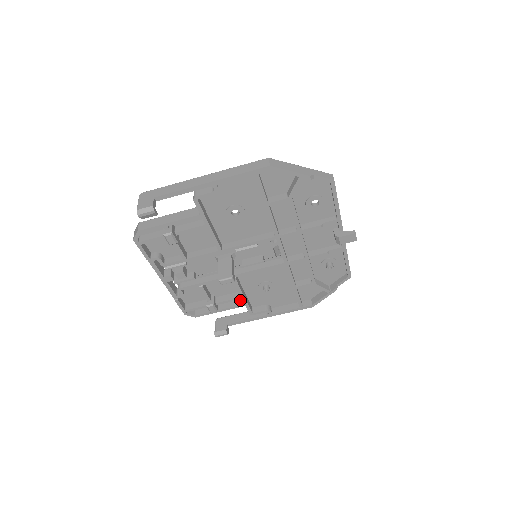
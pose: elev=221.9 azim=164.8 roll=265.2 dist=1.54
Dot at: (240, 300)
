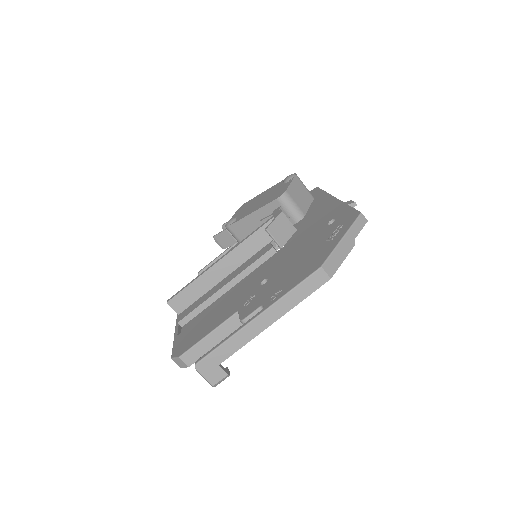
Dot at: occluded
